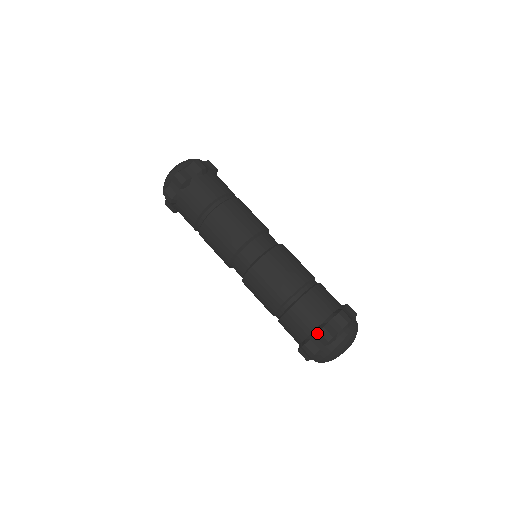
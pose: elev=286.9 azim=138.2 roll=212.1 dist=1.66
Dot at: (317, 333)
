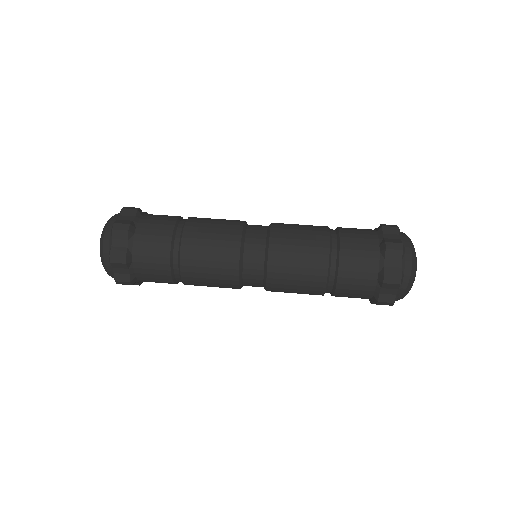
Dot at: (385, 253)
